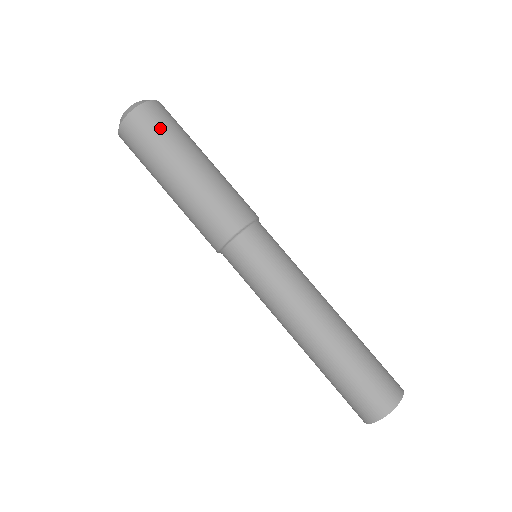
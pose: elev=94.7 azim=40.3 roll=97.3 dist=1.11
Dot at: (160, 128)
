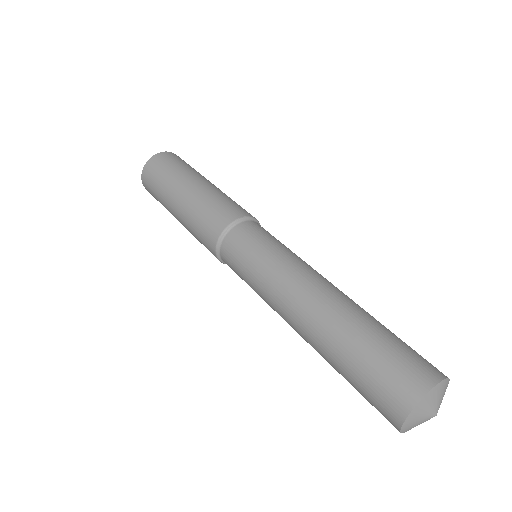
Dot at: occluded
